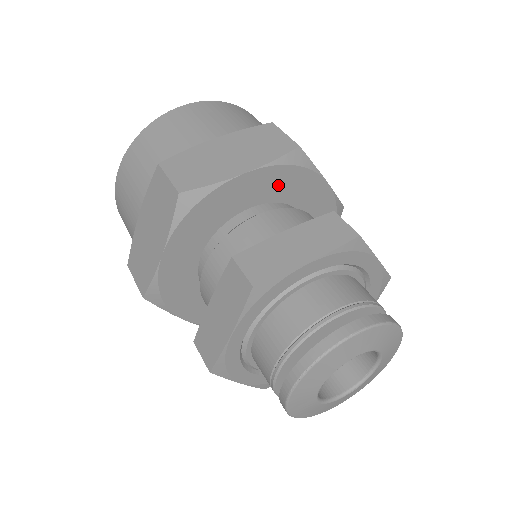
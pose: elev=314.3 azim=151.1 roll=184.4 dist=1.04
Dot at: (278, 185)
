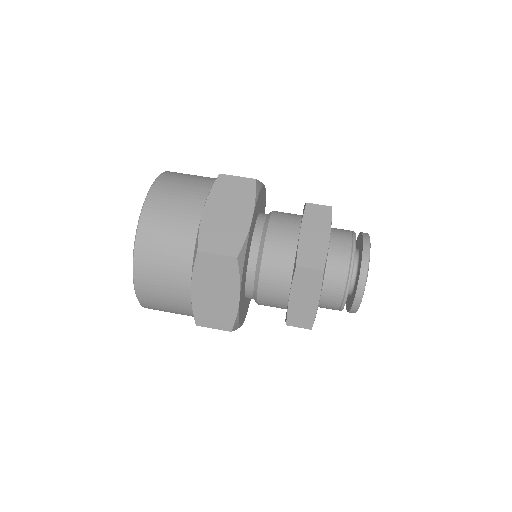
Dot at: (245, 266)
